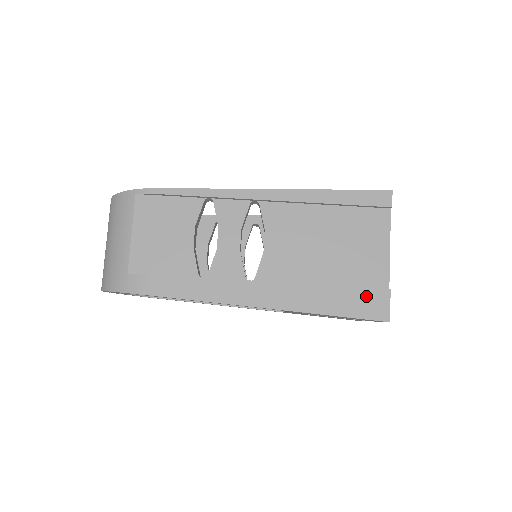
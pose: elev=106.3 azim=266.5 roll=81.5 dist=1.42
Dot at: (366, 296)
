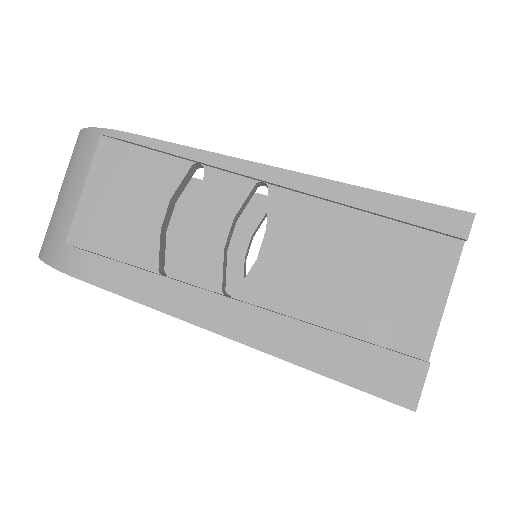
Dot at: (390, 364)
